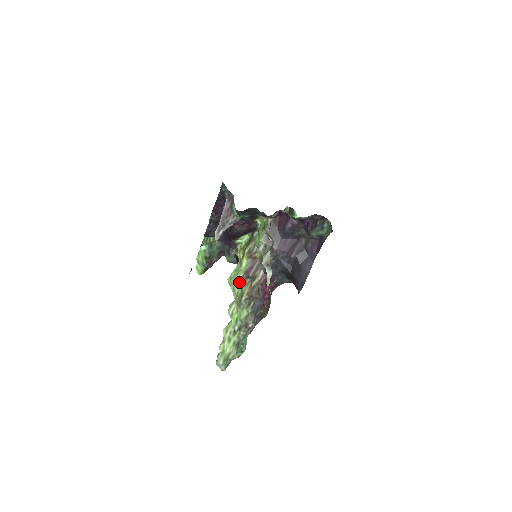
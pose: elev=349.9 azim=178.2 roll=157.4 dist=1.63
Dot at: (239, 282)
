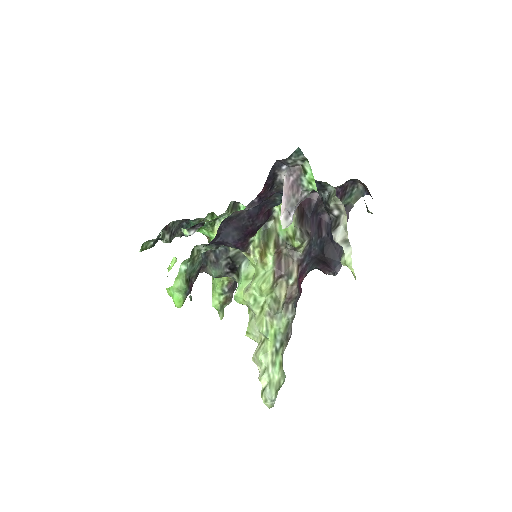
Dot at: (270, 287)
